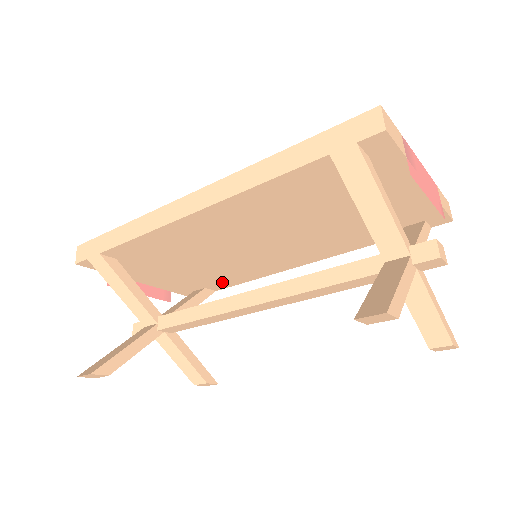
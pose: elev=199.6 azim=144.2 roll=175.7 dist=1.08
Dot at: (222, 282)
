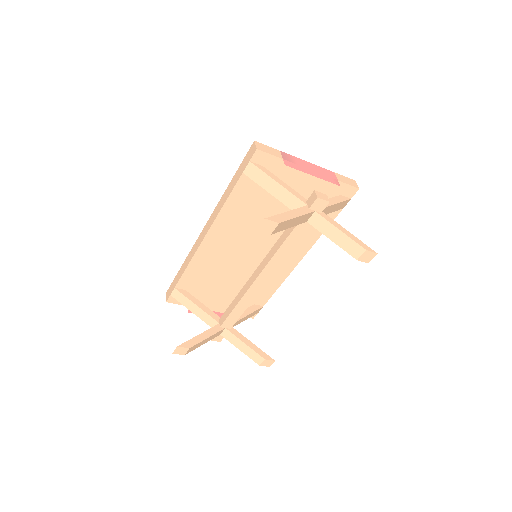
Dot at: (261, 295)
